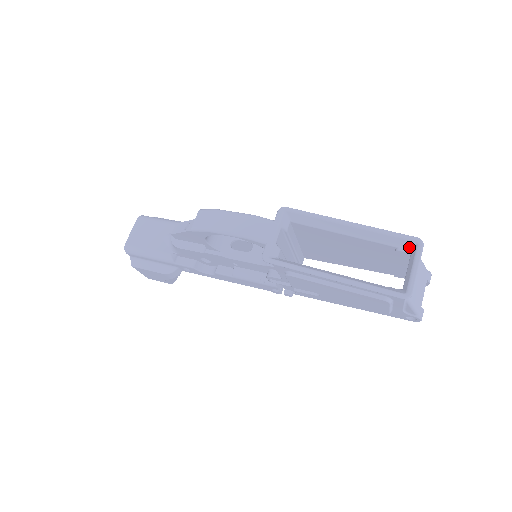
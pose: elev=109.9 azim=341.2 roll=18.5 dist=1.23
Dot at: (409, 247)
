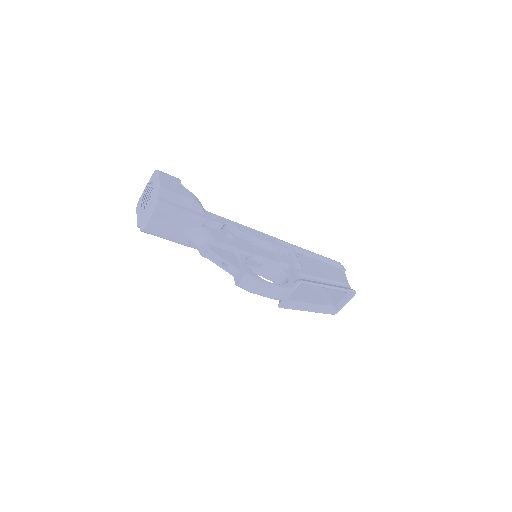
Dot at: occluded
